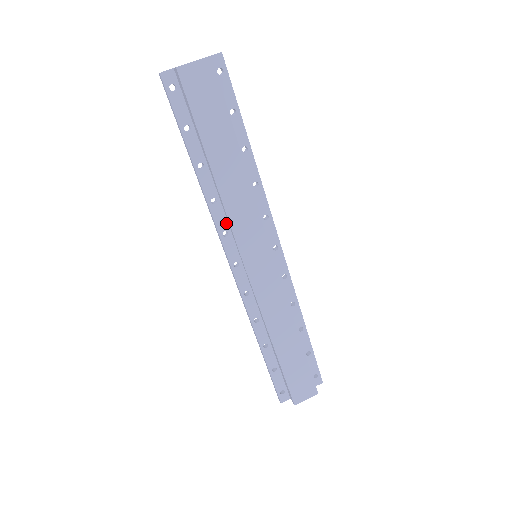
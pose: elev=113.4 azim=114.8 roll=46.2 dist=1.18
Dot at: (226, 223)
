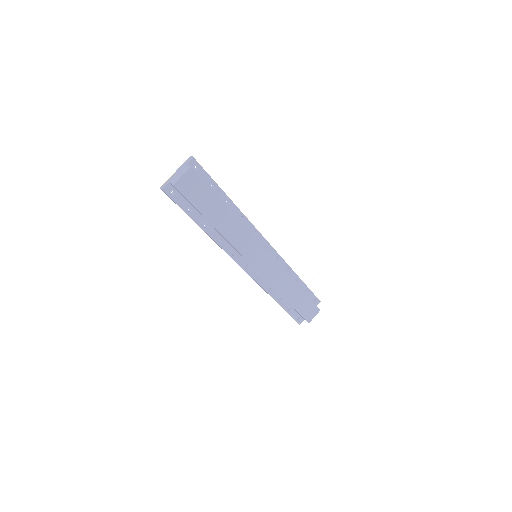
Dot at: (232, 248)
